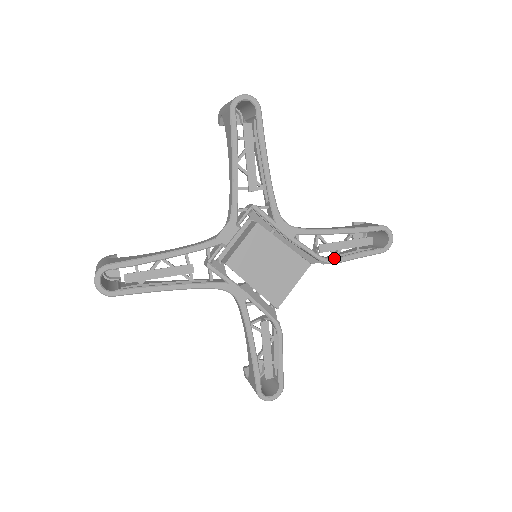
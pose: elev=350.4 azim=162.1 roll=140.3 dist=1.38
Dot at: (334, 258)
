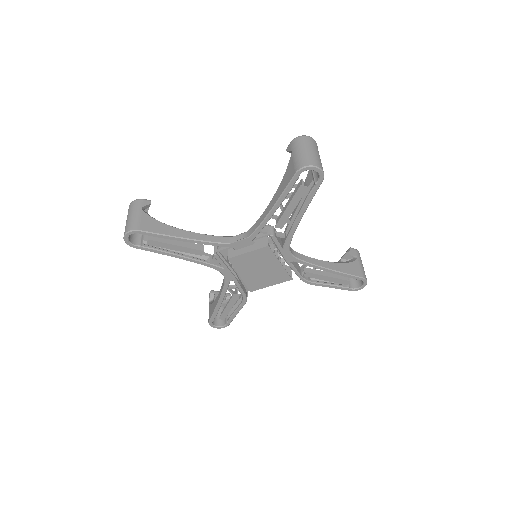
Dot at: (312, 282)
